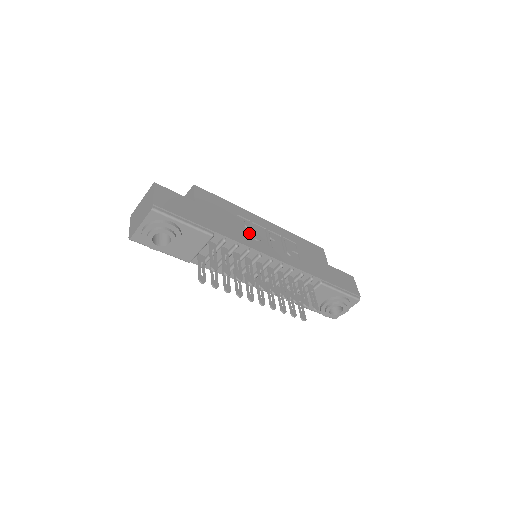
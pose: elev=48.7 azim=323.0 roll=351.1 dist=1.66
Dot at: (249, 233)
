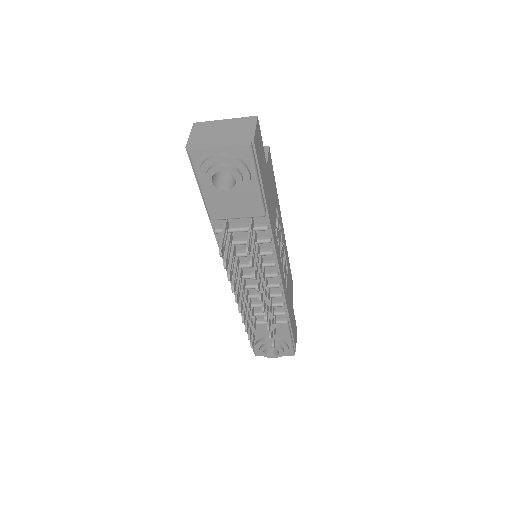
Dot at: (277, 233)
